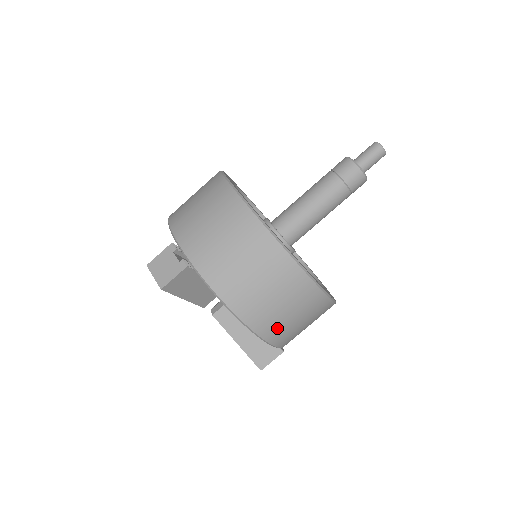
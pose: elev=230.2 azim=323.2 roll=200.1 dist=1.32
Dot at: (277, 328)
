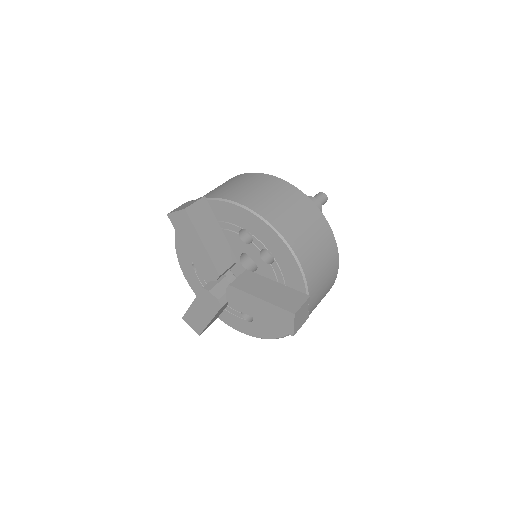
Dot at: (295, 233)
